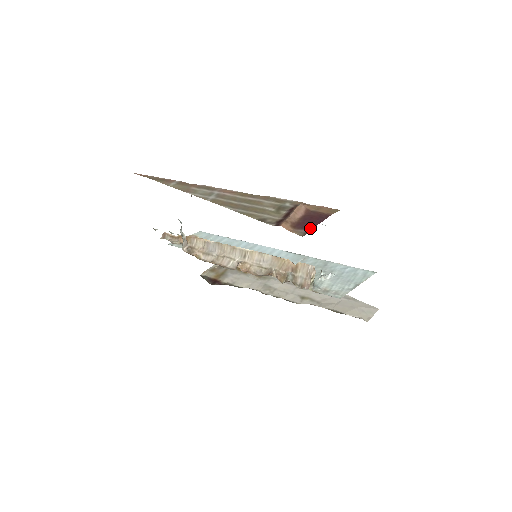
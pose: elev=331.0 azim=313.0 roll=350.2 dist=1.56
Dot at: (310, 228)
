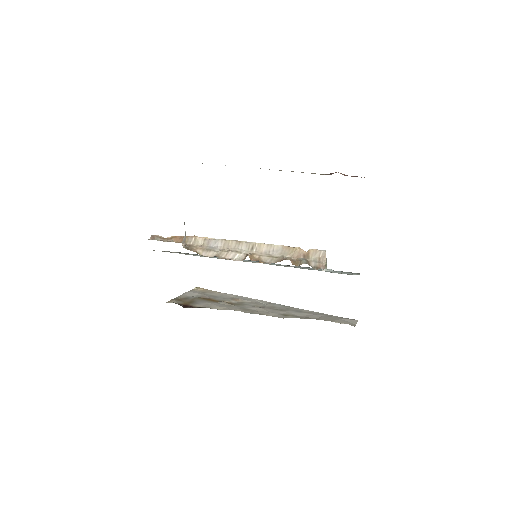
Dot at: occluded
